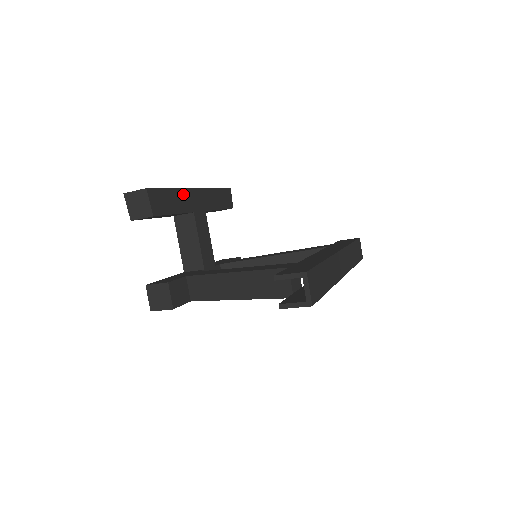
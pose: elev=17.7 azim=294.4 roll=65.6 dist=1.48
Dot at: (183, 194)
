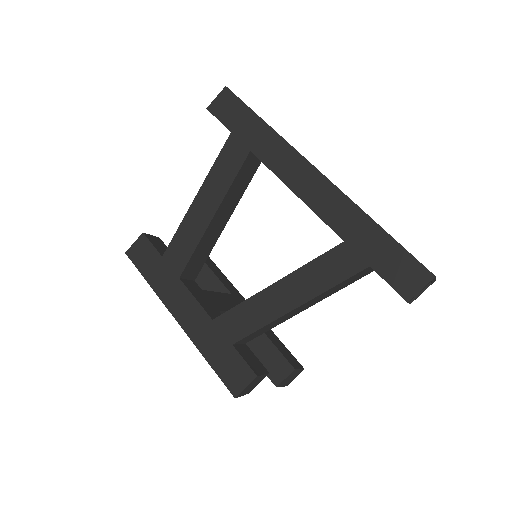
Dot at: (231, 286)
